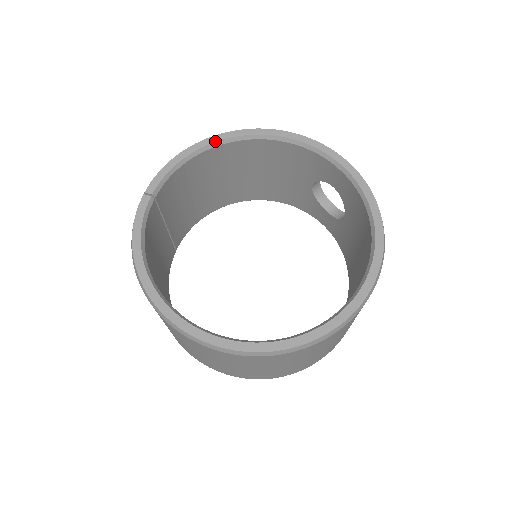
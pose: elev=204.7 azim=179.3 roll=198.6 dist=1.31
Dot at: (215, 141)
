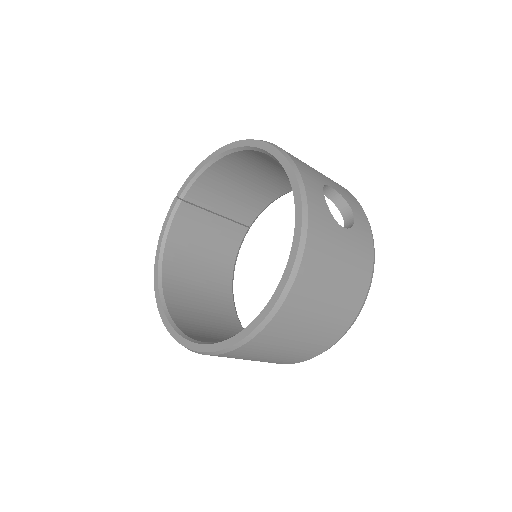
Dot at: (224, 151)
